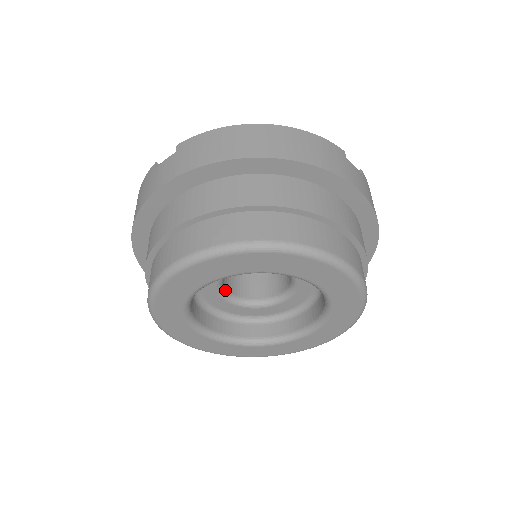
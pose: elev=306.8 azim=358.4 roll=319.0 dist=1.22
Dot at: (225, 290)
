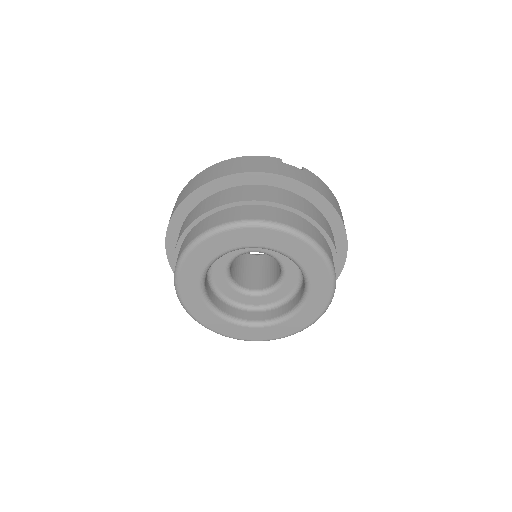
Dot at: (238, 285)
